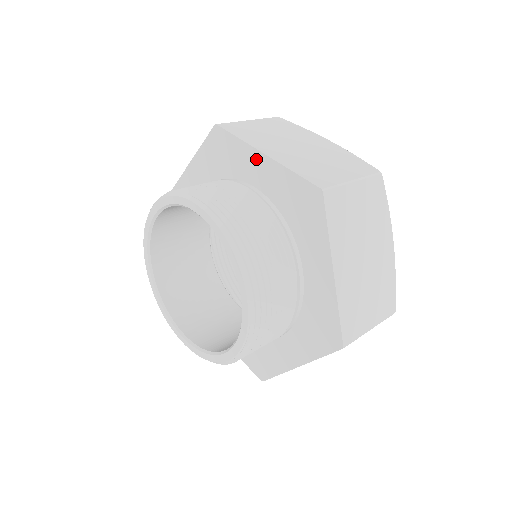
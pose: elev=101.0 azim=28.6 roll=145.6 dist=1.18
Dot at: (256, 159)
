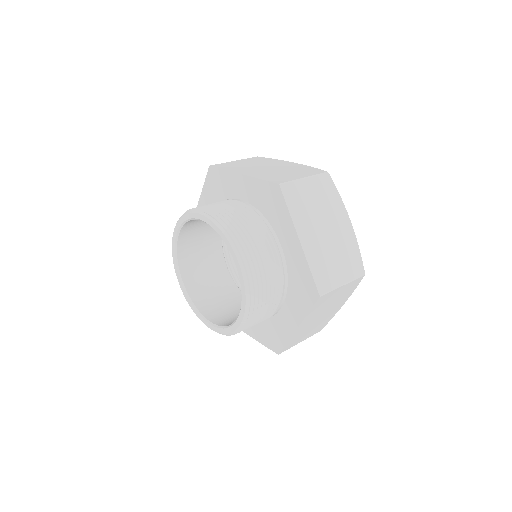
Dot at: (292, 236)
